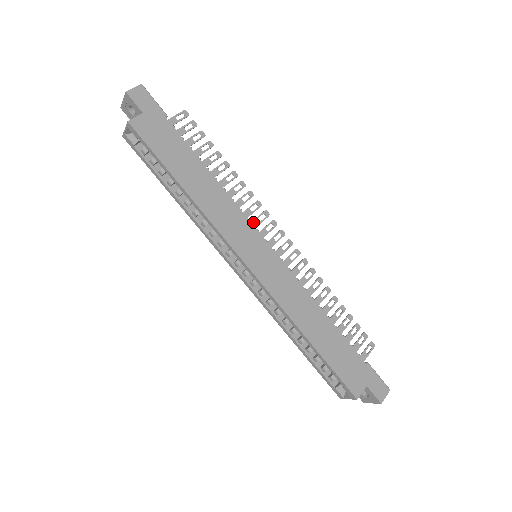
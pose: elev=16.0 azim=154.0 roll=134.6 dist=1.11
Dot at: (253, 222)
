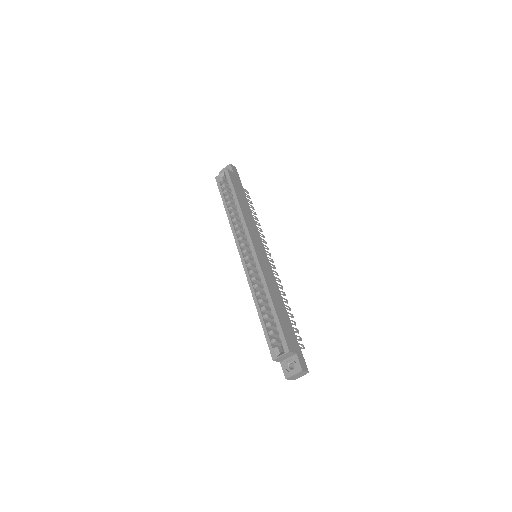
Dot at: occluded
